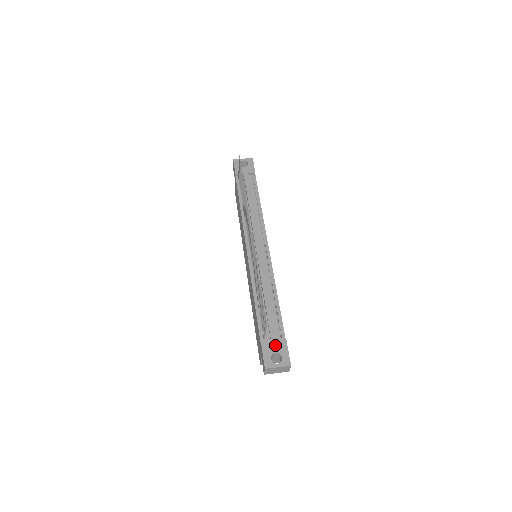
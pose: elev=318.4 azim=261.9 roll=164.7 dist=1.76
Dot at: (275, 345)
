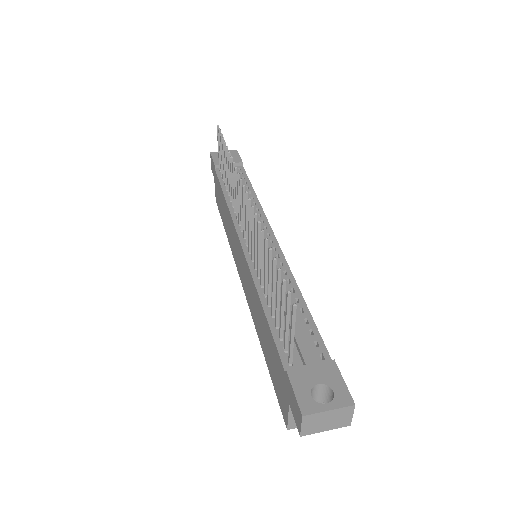
Dot at: (314, 370)
